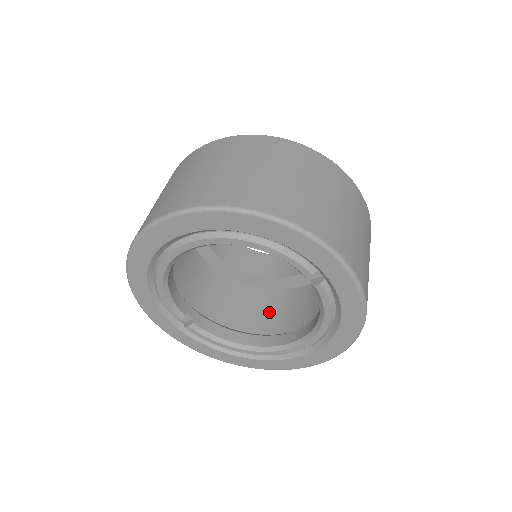
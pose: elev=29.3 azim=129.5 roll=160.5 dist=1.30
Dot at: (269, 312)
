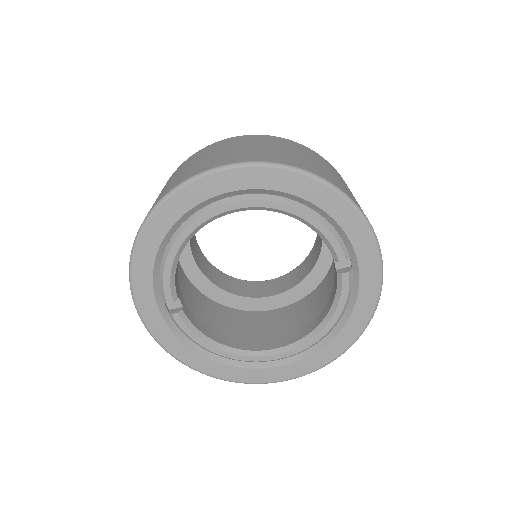
Dot at: (240, 326)
